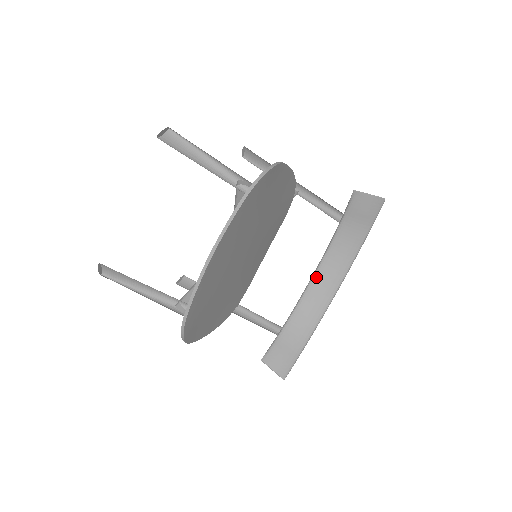
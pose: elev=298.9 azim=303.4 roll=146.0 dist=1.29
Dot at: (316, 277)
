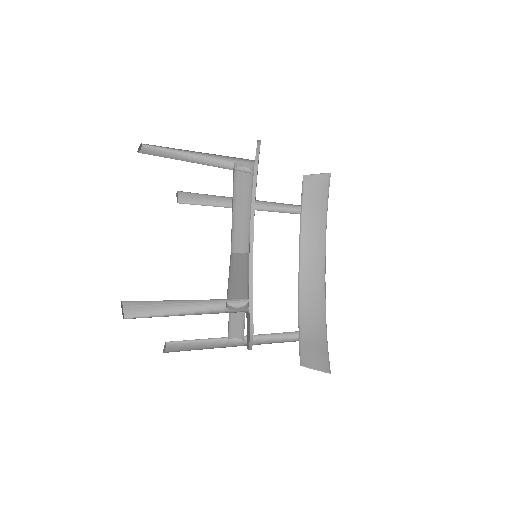
Dot at: (303, 271)
